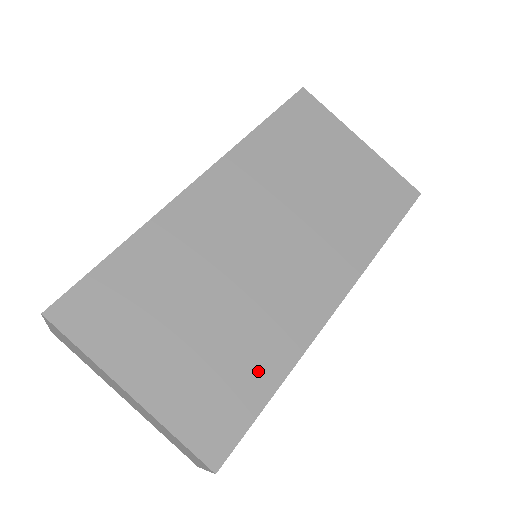
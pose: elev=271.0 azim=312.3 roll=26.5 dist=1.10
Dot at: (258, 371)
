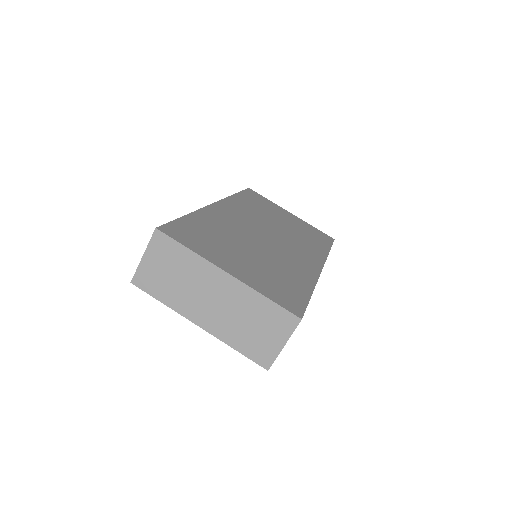
Dot at: (297, 282)
